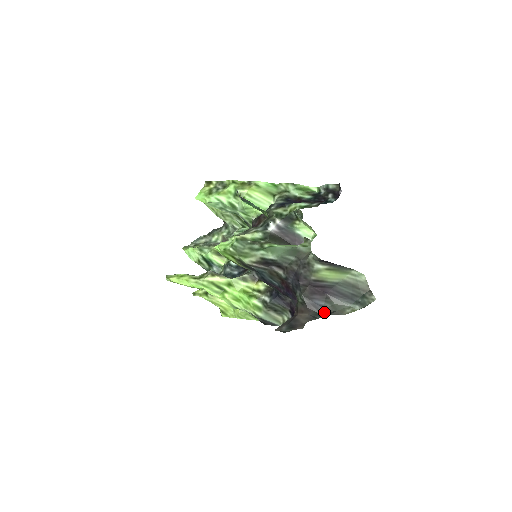
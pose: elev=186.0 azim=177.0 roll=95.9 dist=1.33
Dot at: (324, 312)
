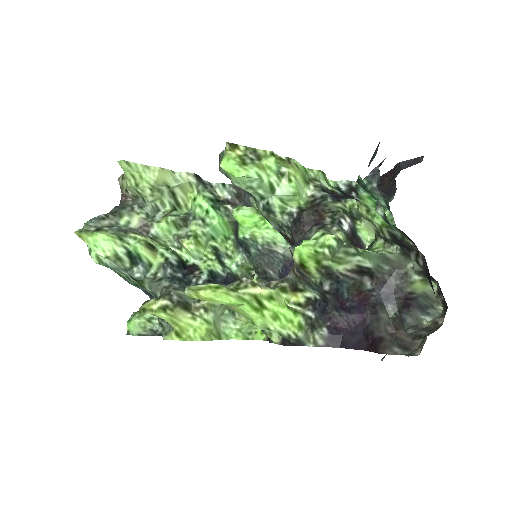
Dot at: (407, 326)
